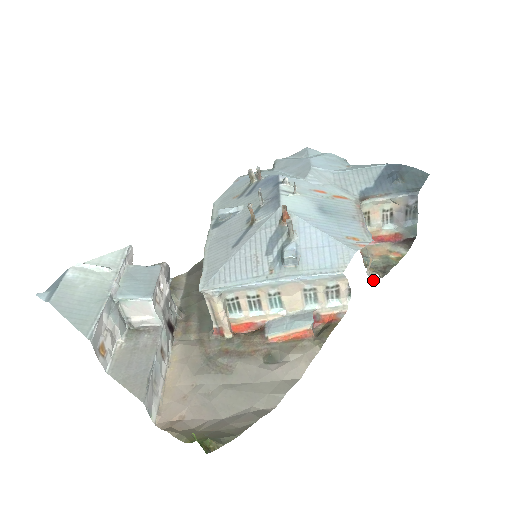
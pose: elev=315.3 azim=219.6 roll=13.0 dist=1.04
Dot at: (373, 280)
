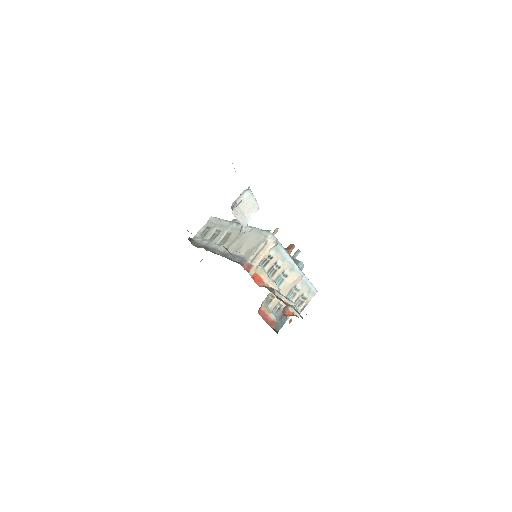
Dot at: (290, 322)
